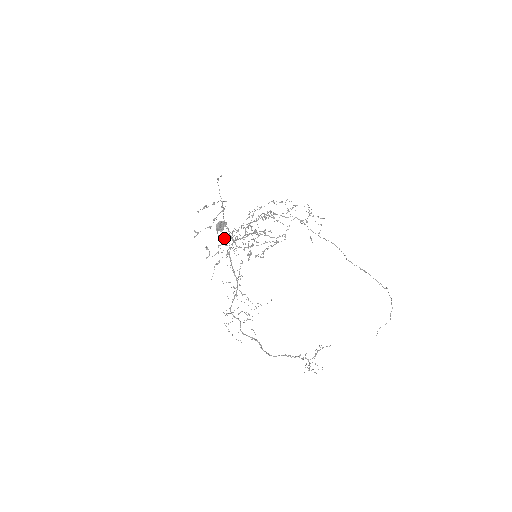
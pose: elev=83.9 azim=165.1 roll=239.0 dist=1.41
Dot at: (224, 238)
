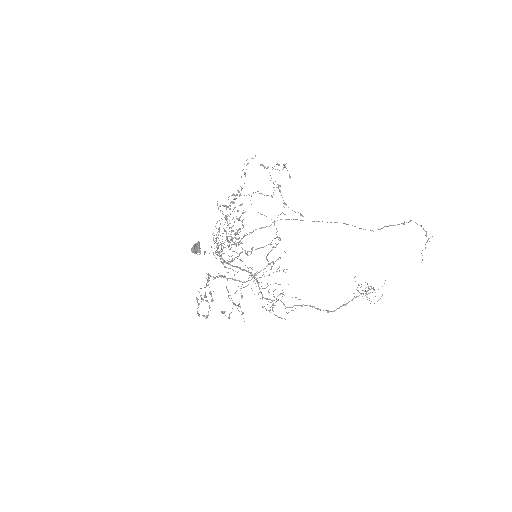
Dot at: (226, 286)
